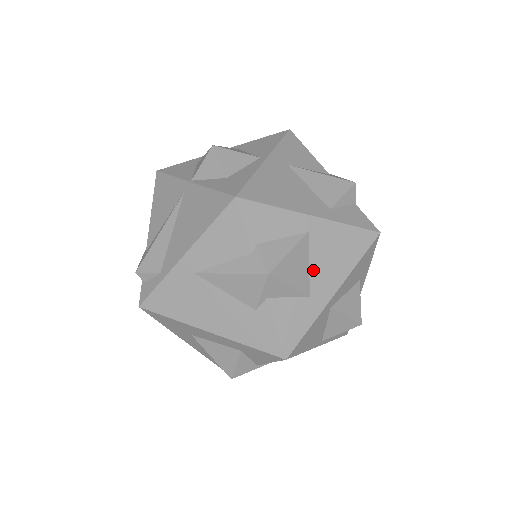
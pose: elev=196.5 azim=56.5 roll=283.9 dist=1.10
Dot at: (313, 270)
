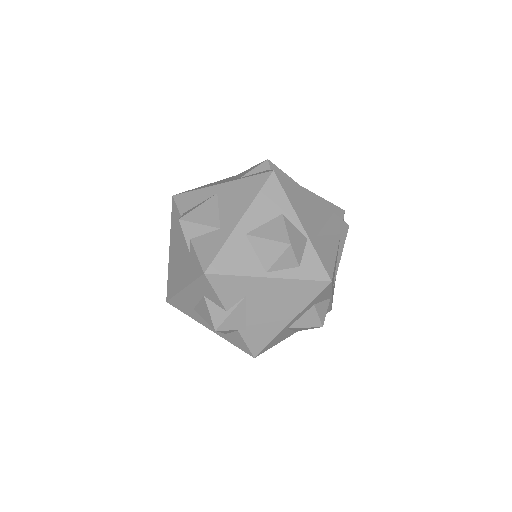
Dot at: (222, 212)
